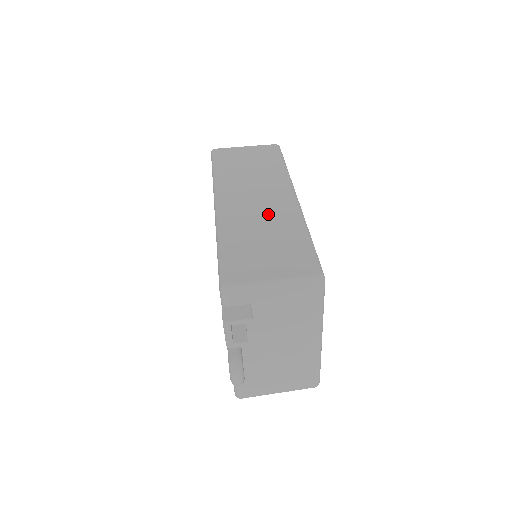
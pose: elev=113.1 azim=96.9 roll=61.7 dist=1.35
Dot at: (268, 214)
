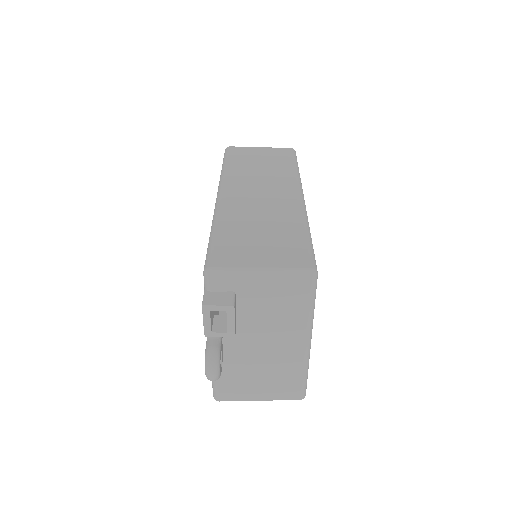
Dot at: (270, 208)
